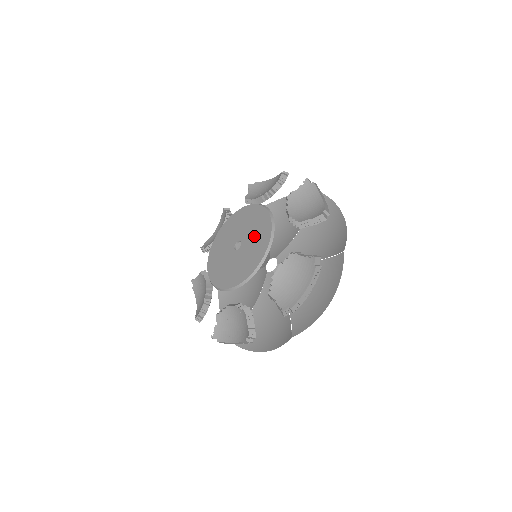
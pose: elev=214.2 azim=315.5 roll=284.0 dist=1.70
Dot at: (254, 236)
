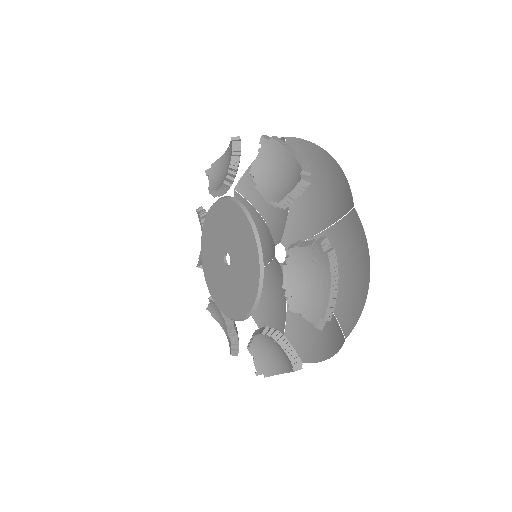
Dot at: (238, 242)
